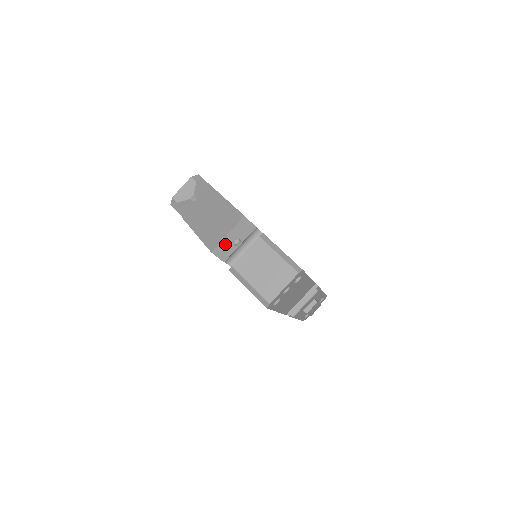
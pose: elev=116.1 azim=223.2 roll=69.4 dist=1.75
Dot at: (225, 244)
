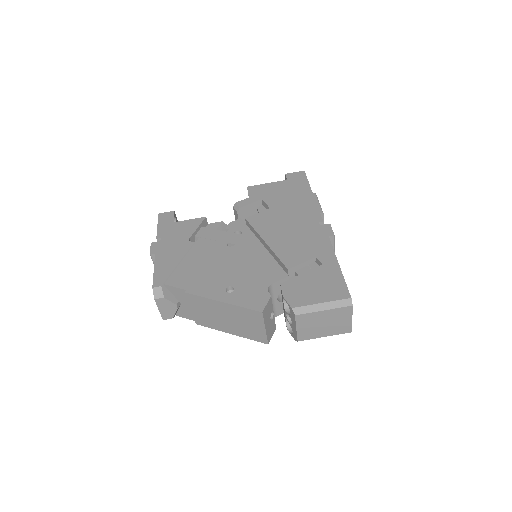
Dot at: (269, 330)
